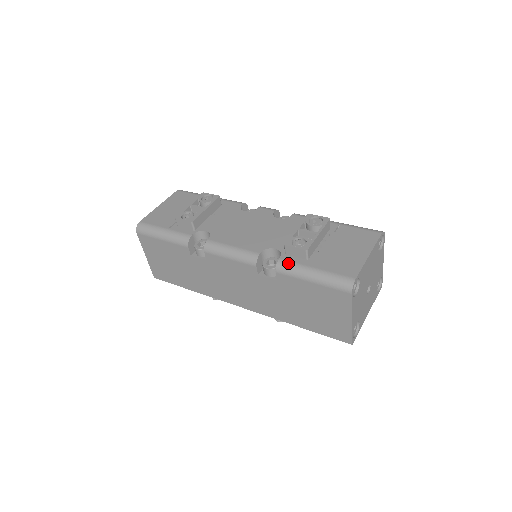
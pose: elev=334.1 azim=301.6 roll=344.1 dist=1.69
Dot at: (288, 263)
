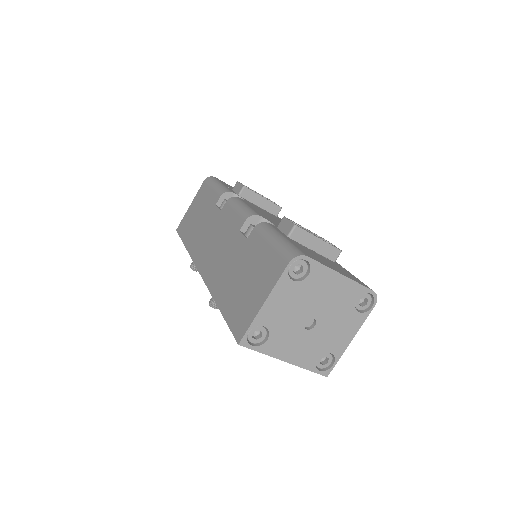
Dot at: (270, 226)
